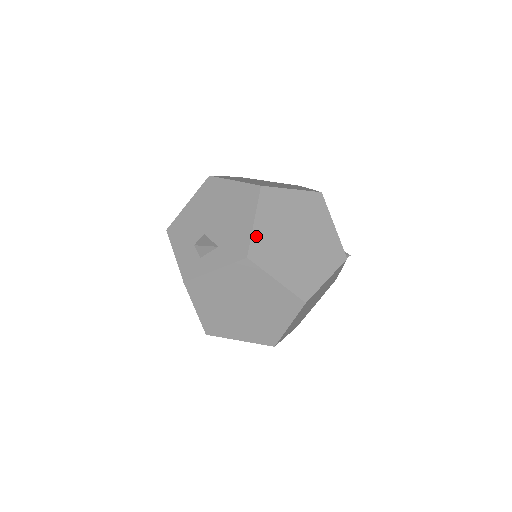
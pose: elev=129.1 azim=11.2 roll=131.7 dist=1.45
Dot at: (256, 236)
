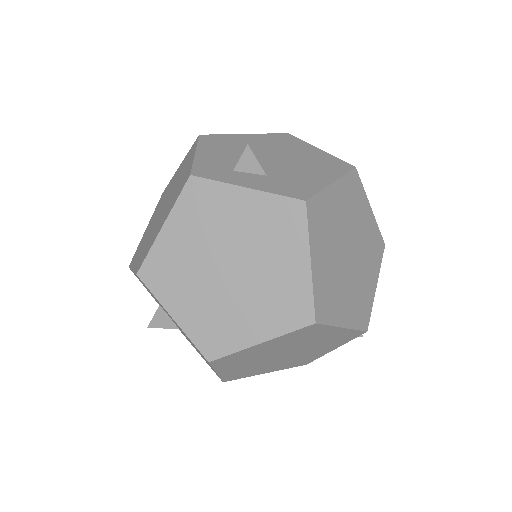
Dot at: (325, 196)
